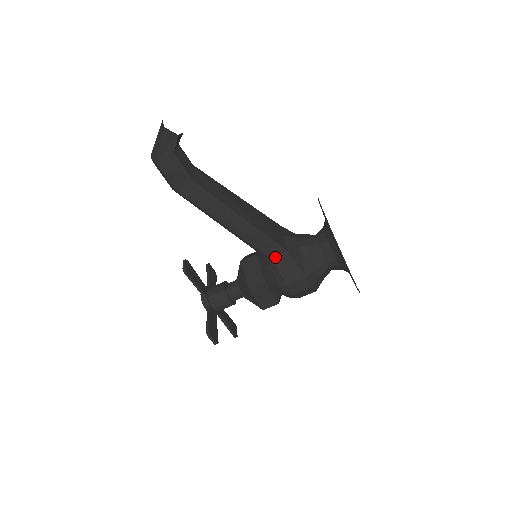
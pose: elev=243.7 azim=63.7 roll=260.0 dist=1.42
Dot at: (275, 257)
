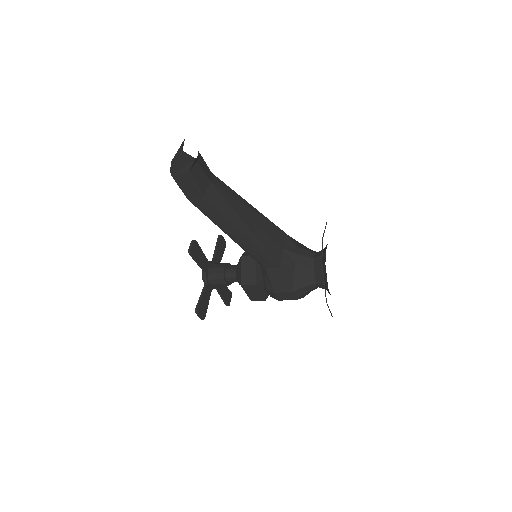
Dot at: (269, 268)
